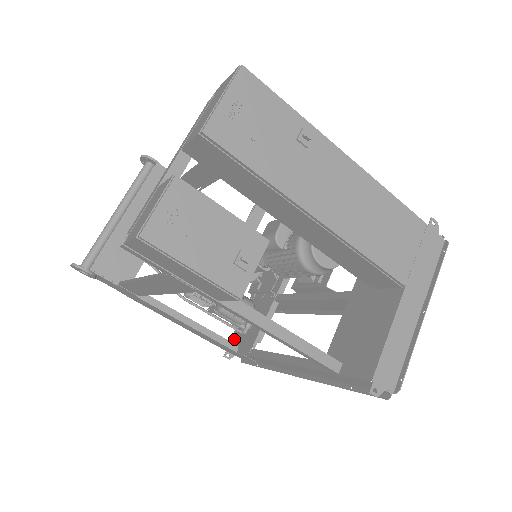
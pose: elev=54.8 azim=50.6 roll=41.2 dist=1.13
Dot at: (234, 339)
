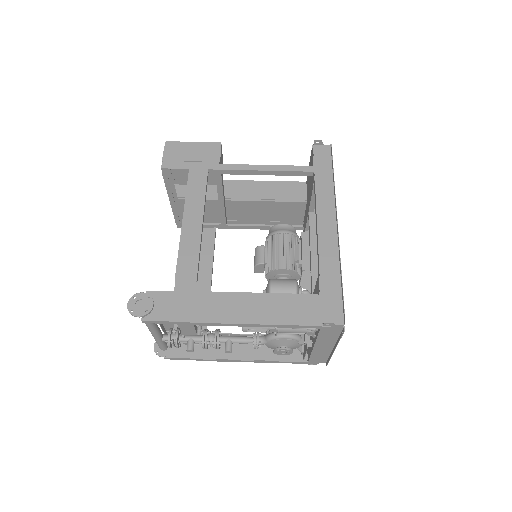
Dot at: occluded
